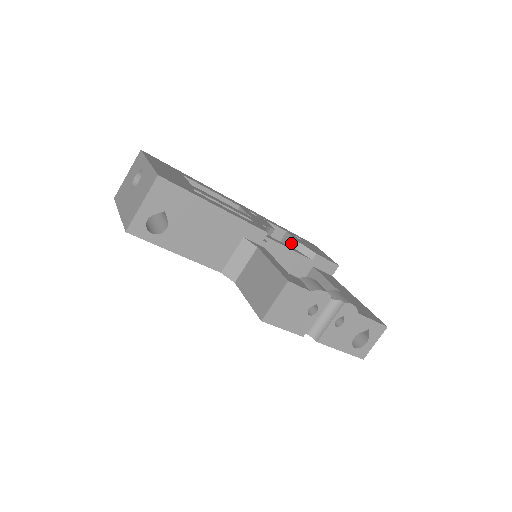
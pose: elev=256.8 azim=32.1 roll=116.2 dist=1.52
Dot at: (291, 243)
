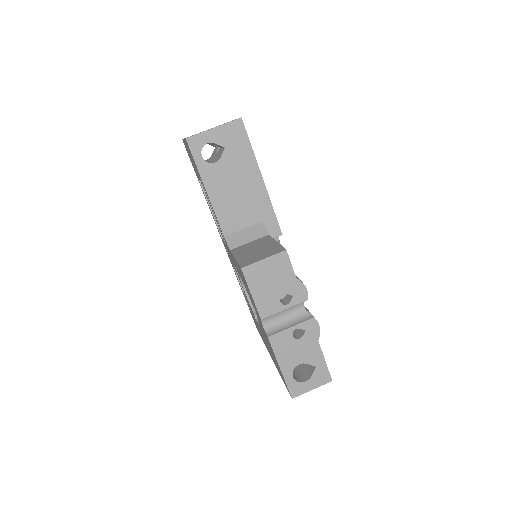
Dot at: occluded
